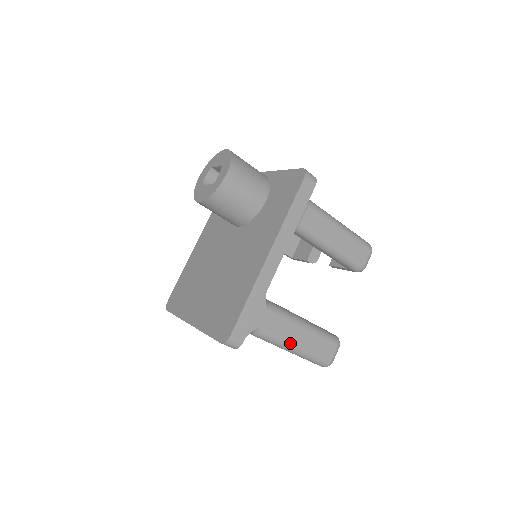
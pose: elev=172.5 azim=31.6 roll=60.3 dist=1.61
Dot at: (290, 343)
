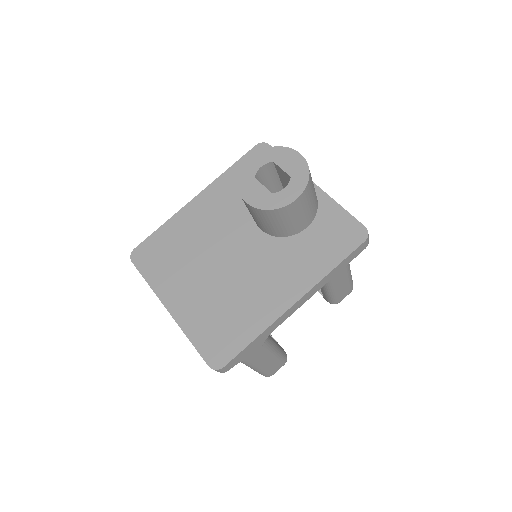
Dot at: (258, 366)
